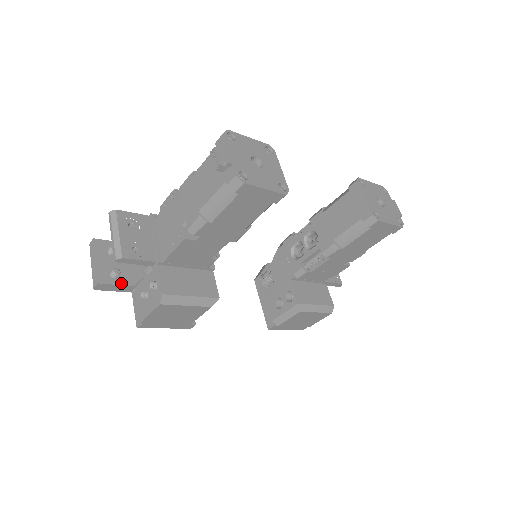
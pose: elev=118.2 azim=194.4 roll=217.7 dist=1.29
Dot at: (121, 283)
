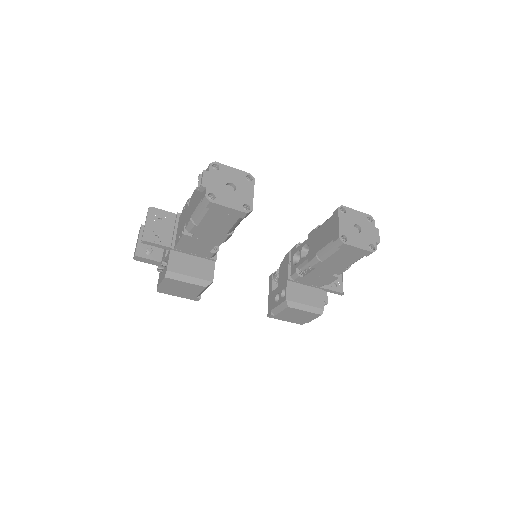
Dot at: (152, 258)
